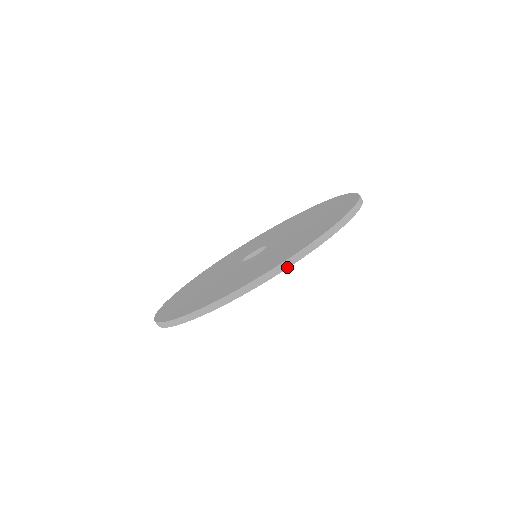
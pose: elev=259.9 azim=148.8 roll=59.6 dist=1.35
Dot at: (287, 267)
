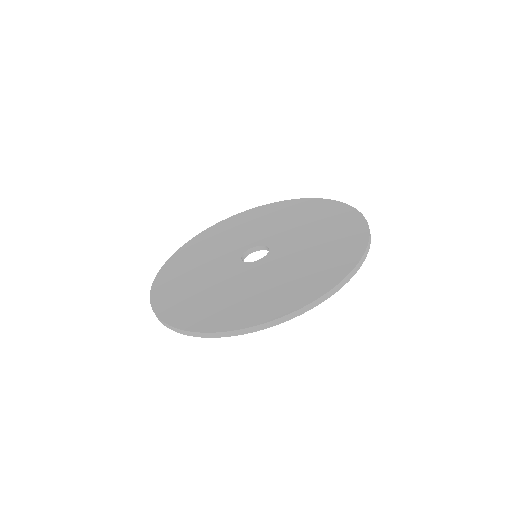
Dot at: (367, 253)
